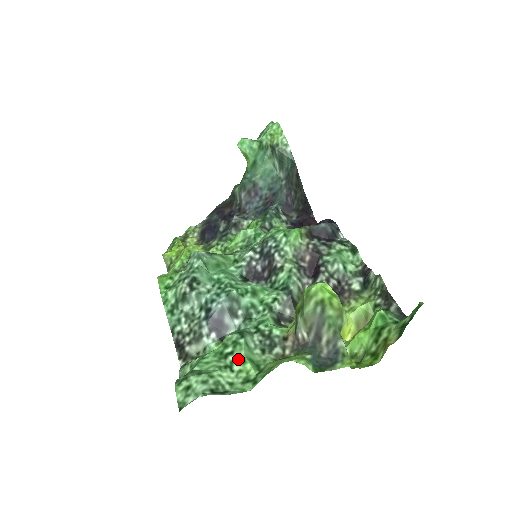
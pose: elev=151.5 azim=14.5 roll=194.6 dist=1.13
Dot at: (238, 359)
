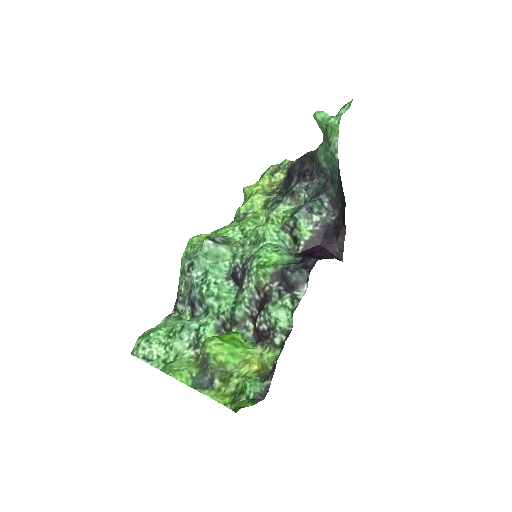
Dot at: (170, 344)
